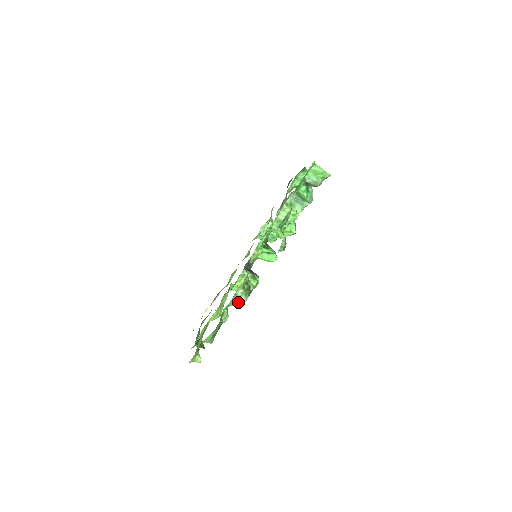
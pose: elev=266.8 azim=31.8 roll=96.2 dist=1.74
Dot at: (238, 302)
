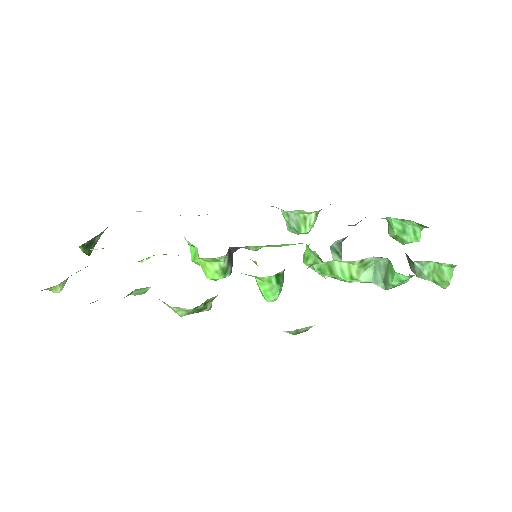
Dot at: occluded
